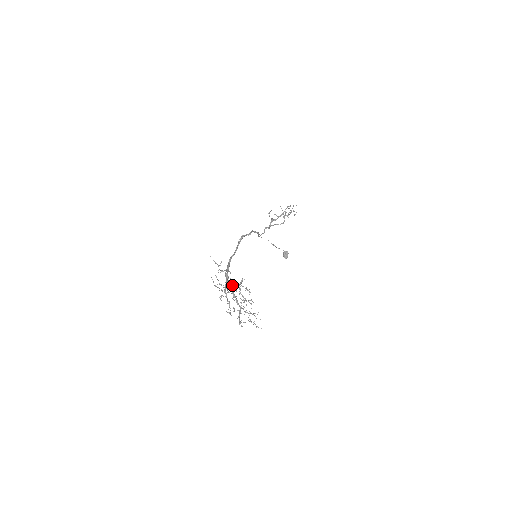
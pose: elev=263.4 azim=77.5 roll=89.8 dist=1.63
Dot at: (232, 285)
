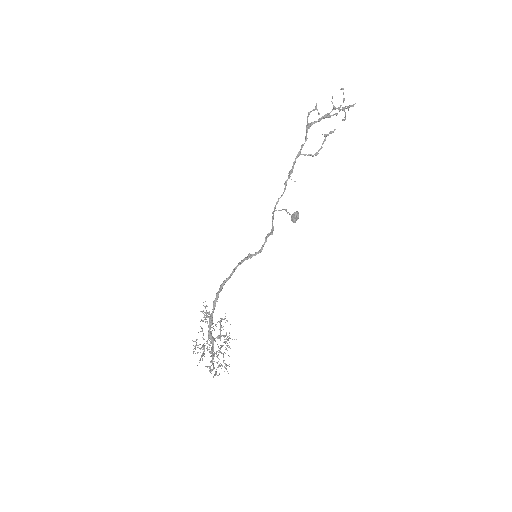
Dot at: (213, 345)
